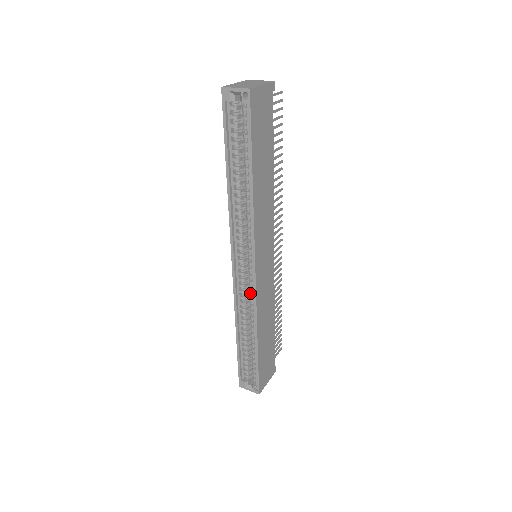
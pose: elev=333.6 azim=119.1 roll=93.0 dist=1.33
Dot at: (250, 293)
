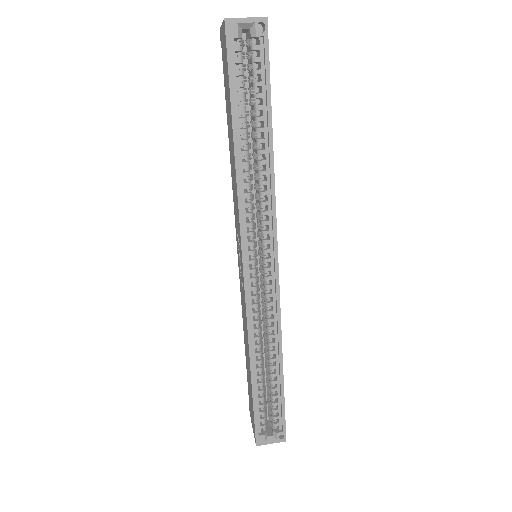
Dot at: (268, 302)
